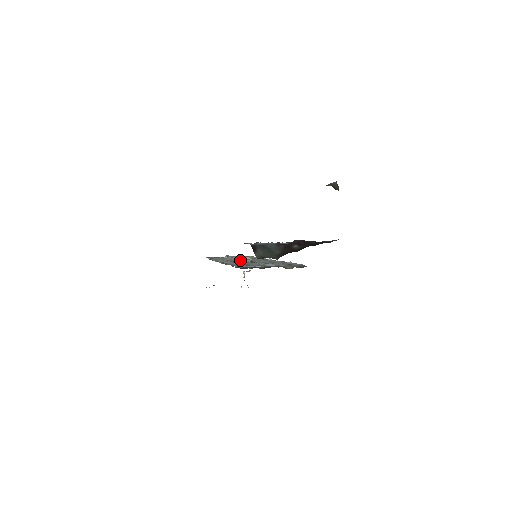
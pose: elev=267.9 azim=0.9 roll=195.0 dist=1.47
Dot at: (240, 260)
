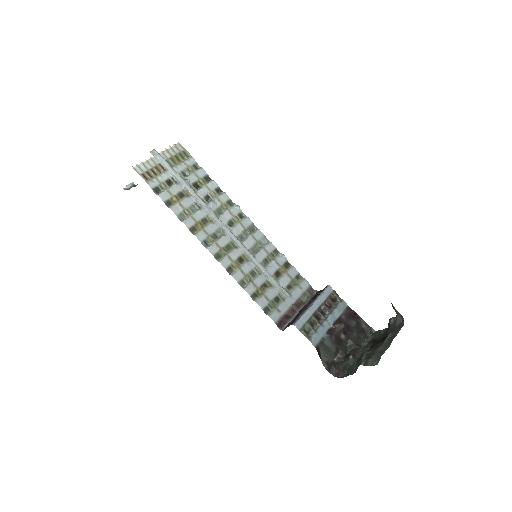
Dot at: (217, 226)
